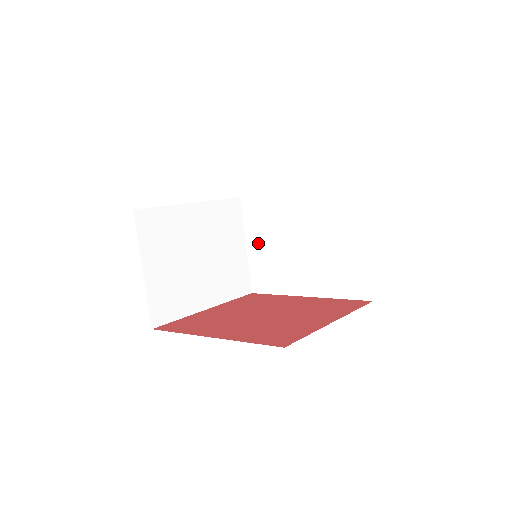
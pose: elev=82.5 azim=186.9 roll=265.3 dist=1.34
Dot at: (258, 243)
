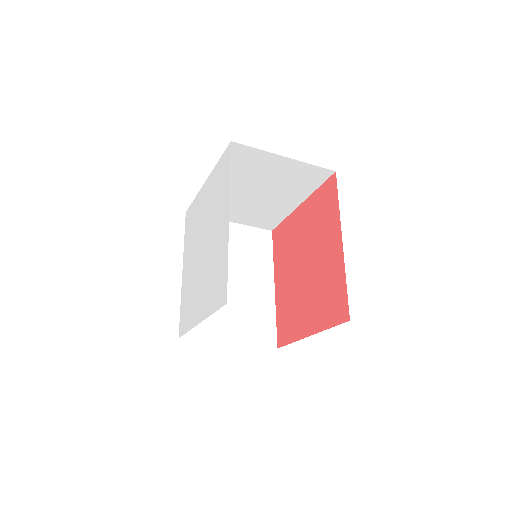
Dot at: occluded
